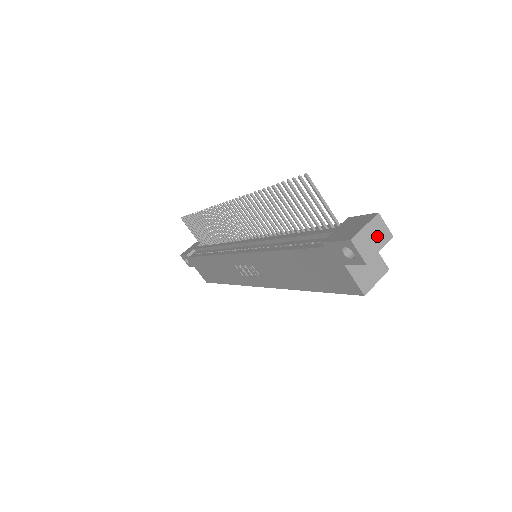
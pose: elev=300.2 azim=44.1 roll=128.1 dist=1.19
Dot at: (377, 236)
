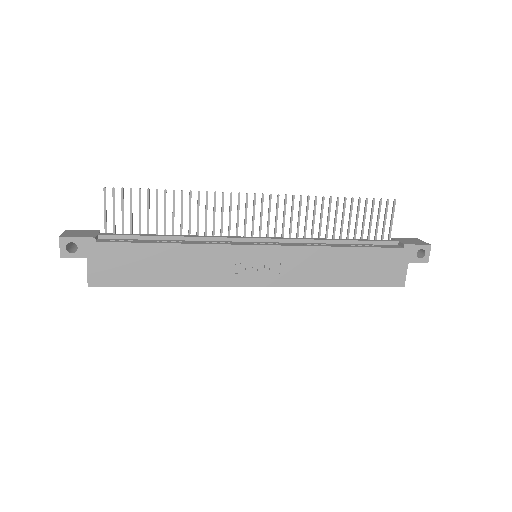
Dot at: occluded
